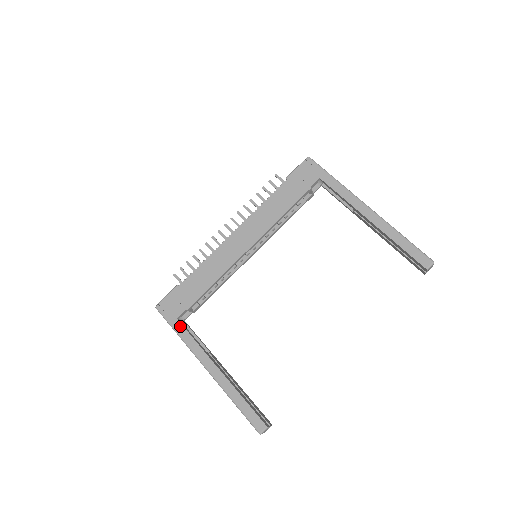
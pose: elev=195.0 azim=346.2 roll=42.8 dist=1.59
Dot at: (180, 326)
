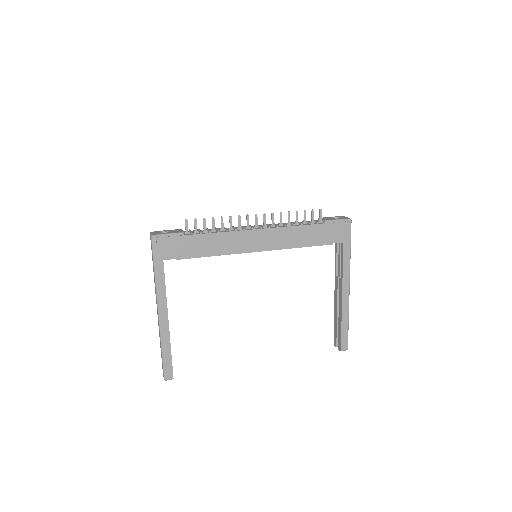
Dot at: (162, 268)
